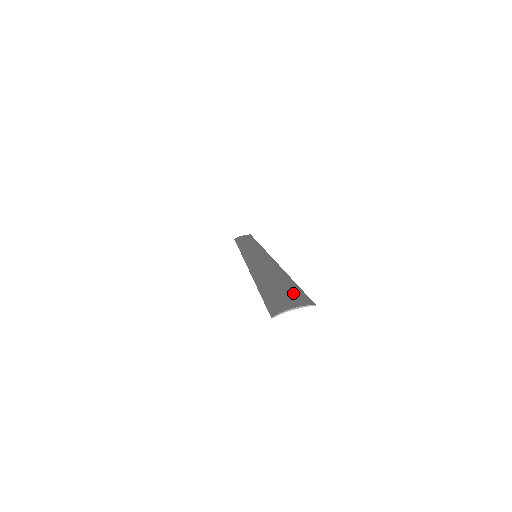
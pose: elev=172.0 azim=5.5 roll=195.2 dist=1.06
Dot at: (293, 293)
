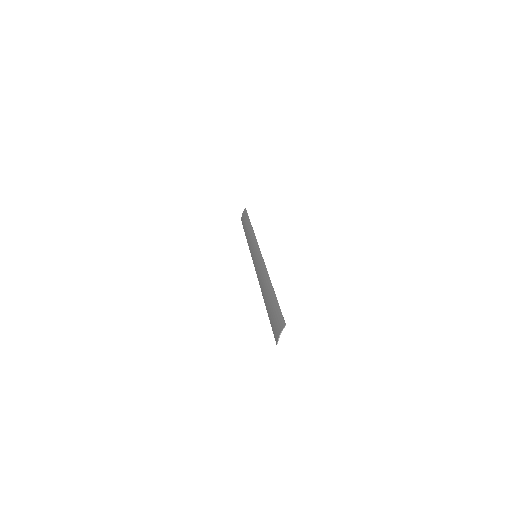
Dot at: (277, 315)
